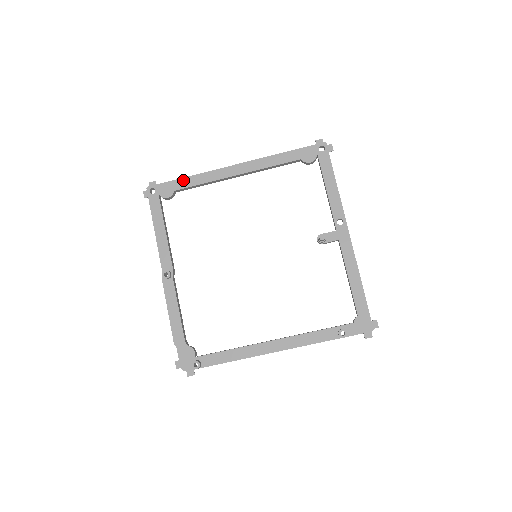
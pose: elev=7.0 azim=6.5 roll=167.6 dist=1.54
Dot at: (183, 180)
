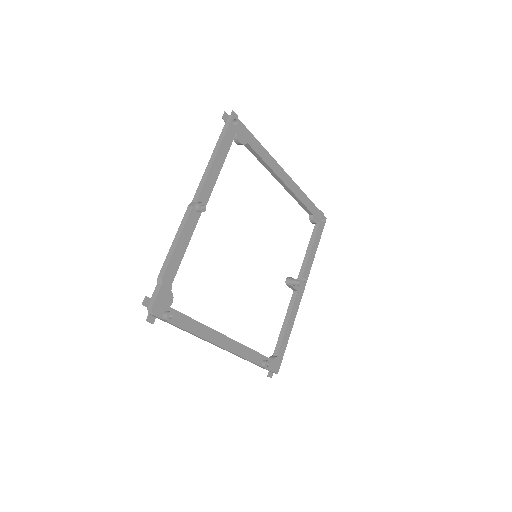
Dot at: (257, 143)
